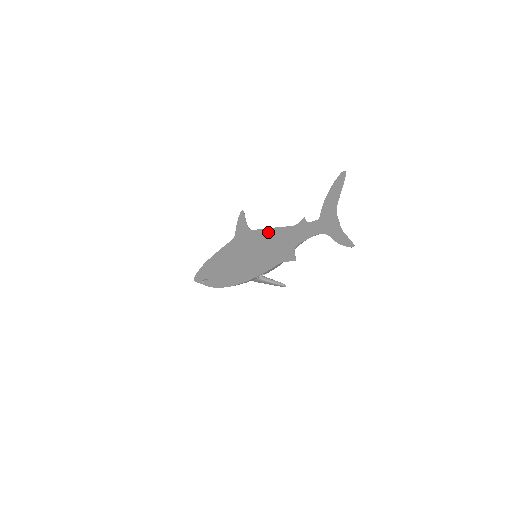
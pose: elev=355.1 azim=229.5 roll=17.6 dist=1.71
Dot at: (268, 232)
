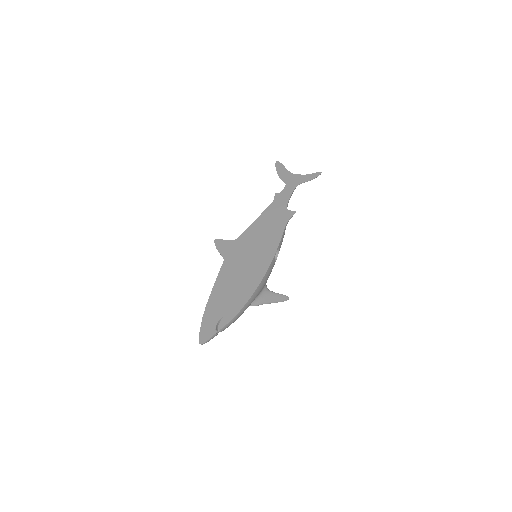
Dot at: (255, 224)
